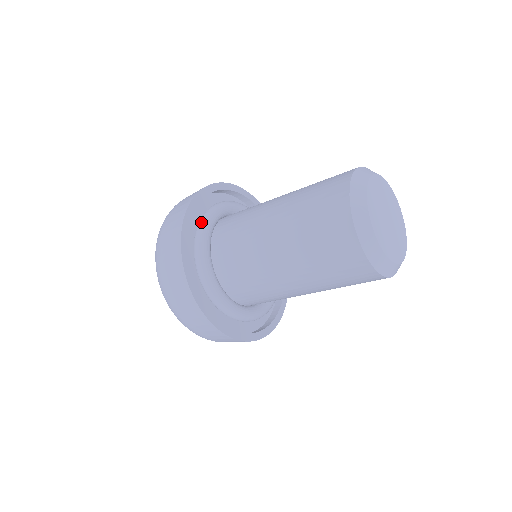
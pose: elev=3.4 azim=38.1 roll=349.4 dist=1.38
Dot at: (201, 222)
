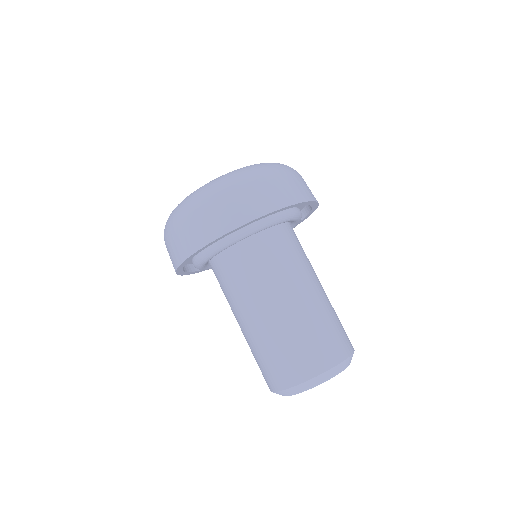
Dot at: (224, 240)
